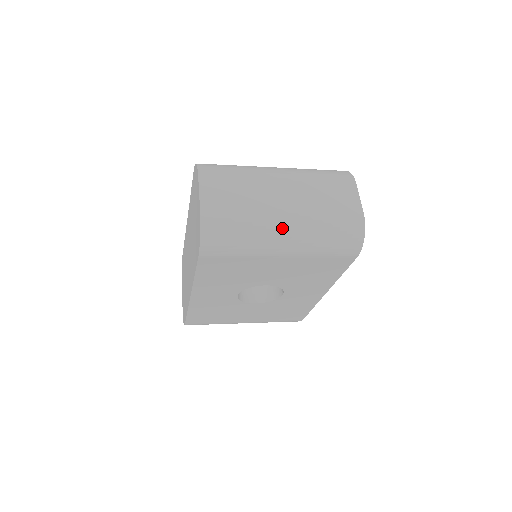
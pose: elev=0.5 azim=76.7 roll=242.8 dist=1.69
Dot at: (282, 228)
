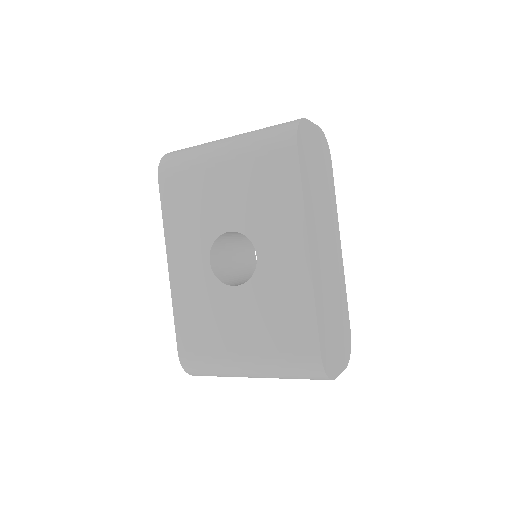
Dot at: (224, 140)
